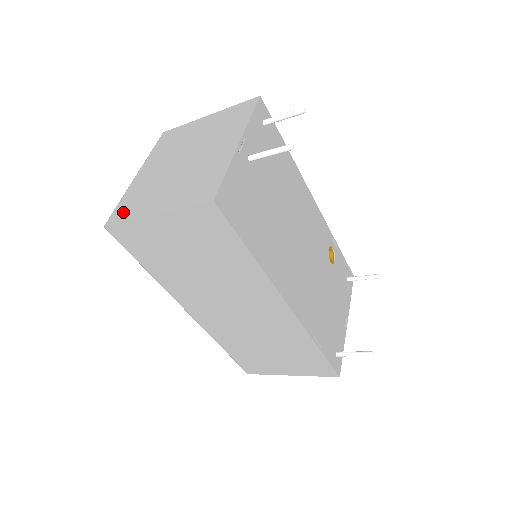
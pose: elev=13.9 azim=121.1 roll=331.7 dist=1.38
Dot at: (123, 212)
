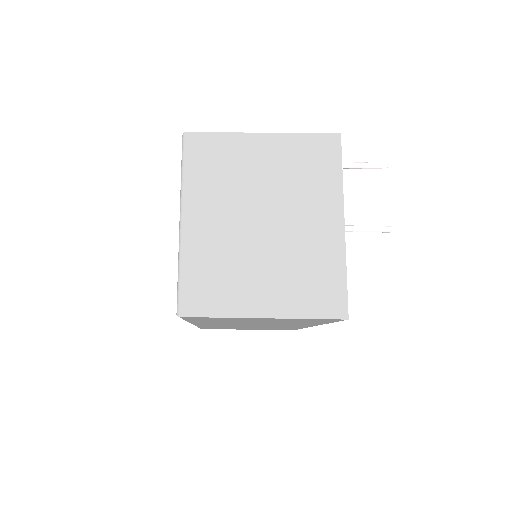
Dot at: (203, 298)
